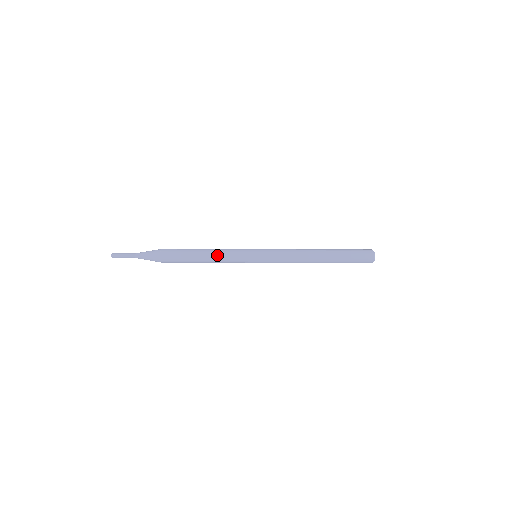
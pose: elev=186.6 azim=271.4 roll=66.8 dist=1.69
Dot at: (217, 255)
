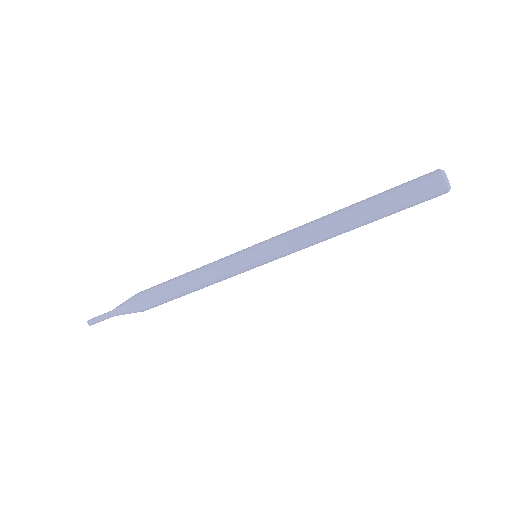
Dot at: (201, 278)
